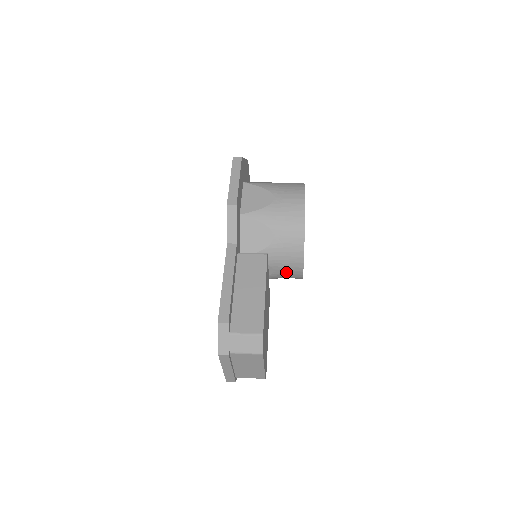
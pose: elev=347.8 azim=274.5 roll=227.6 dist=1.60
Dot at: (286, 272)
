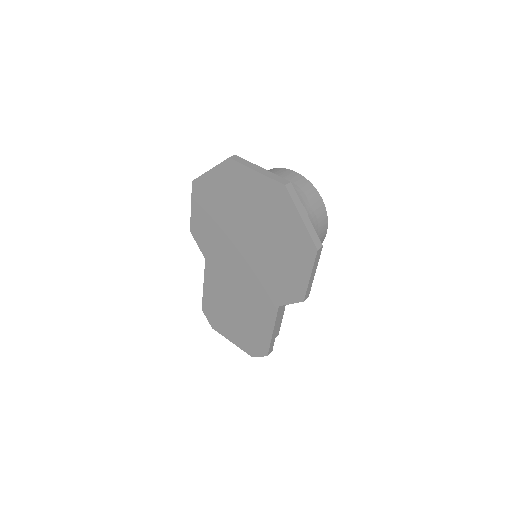
Dot at: occluded
